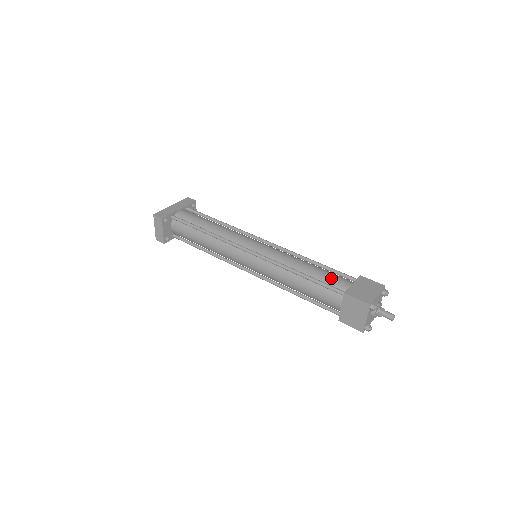
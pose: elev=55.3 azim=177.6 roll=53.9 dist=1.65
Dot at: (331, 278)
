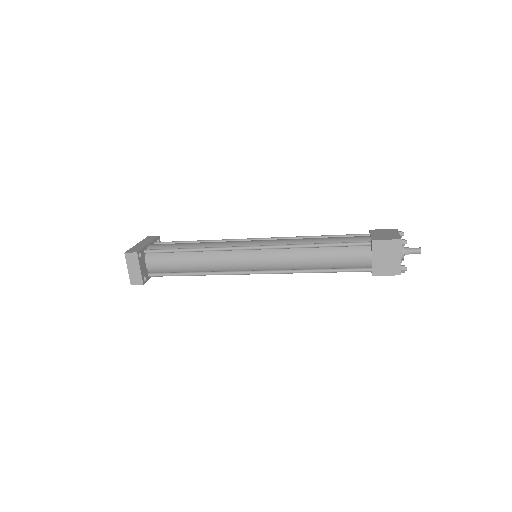
Dot at: (348, 238)
